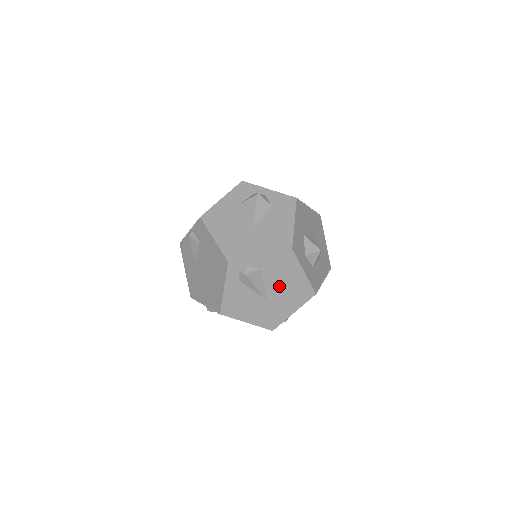
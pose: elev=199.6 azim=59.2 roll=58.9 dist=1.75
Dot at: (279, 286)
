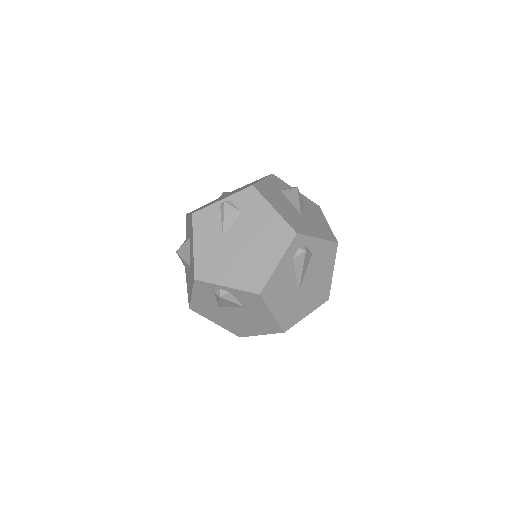
Dot at: (313, 279)
